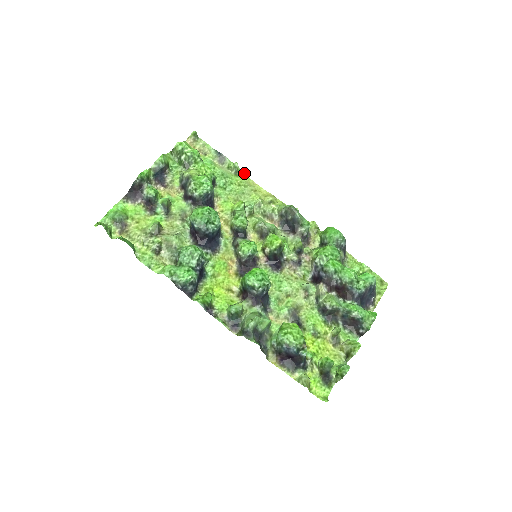
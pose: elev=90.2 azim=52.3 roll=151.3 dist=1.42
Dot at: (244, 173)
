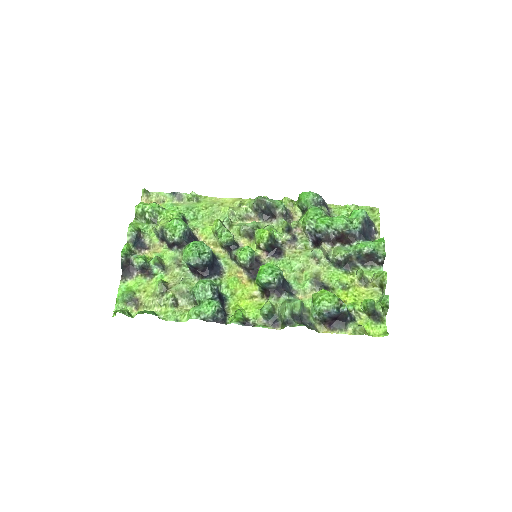
Dot at: (204, 196)
